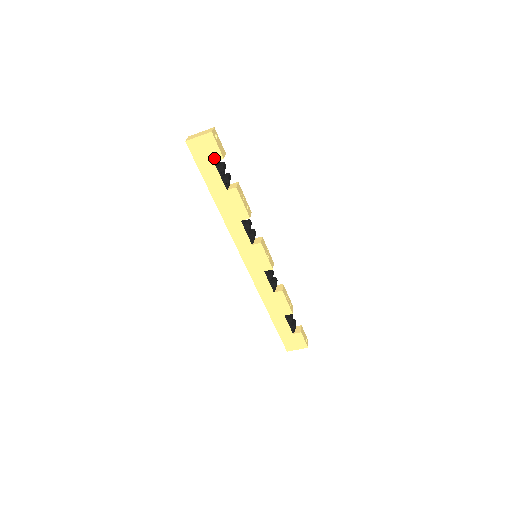
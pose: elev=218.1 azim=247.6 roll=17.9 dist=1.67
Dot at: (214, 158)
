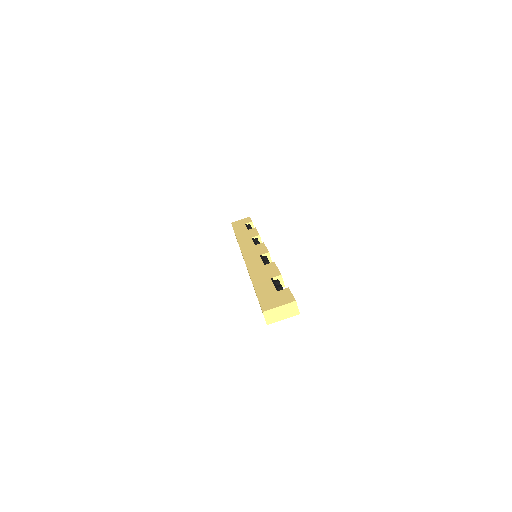
Dot at: (246, 223)
